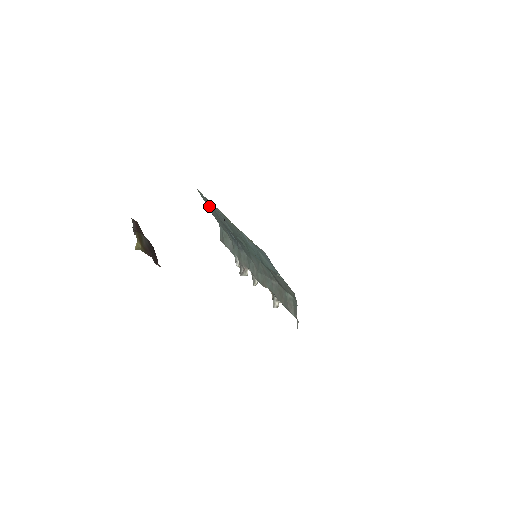
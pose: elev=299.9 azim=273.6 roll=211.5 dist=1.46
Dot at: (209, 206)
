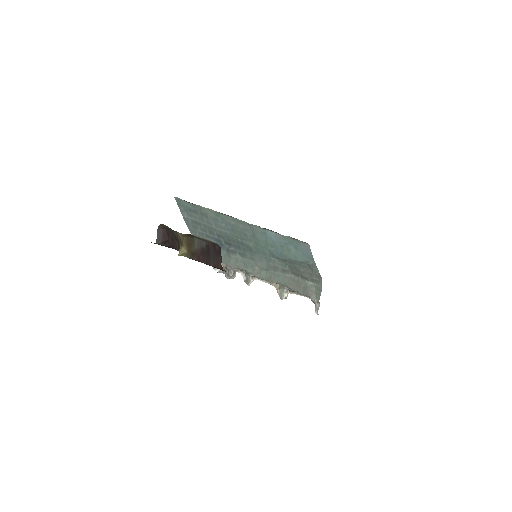
Dot at: (191, 215)
